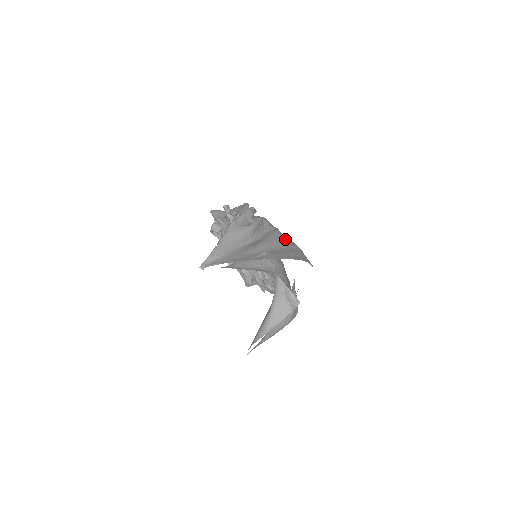
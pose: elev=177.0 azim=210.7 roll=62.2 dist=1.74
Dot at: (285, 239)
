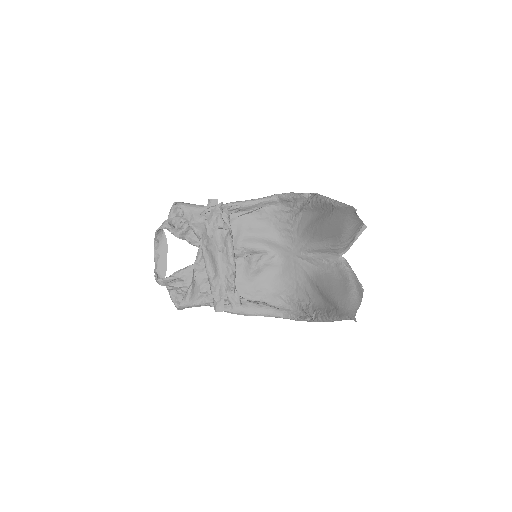
Dot at: occluded
